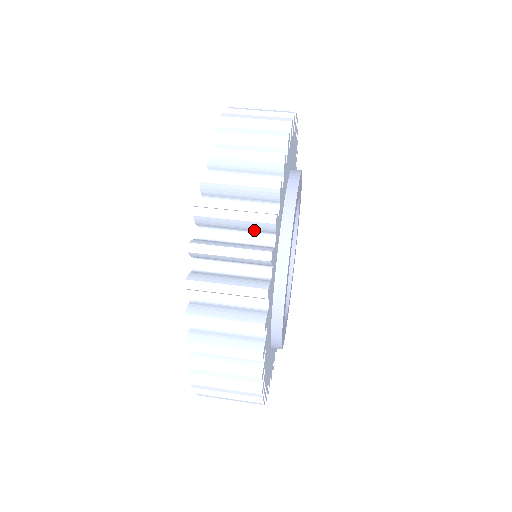
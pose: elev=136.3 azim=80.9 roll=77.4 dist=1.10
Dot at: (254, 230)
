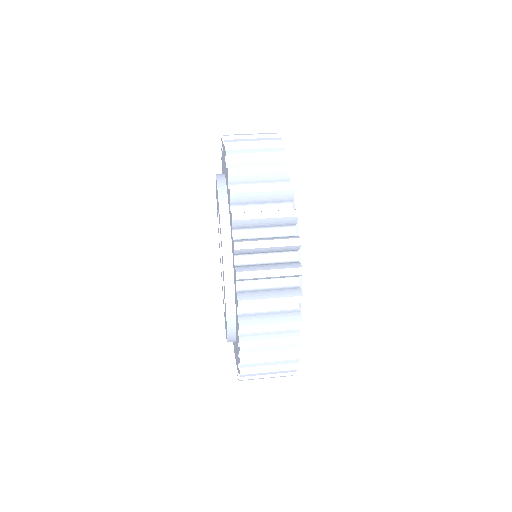
Dot at: (283, 277)
